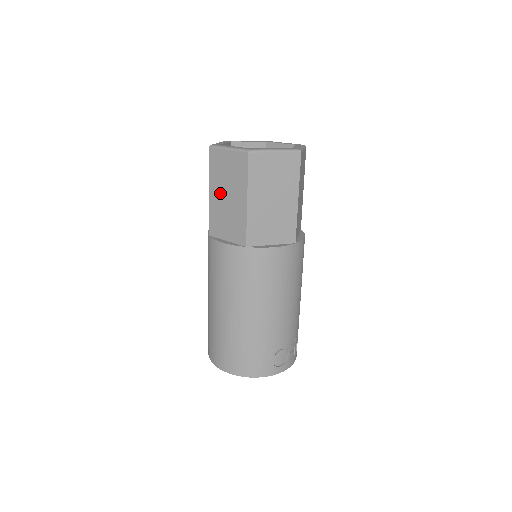
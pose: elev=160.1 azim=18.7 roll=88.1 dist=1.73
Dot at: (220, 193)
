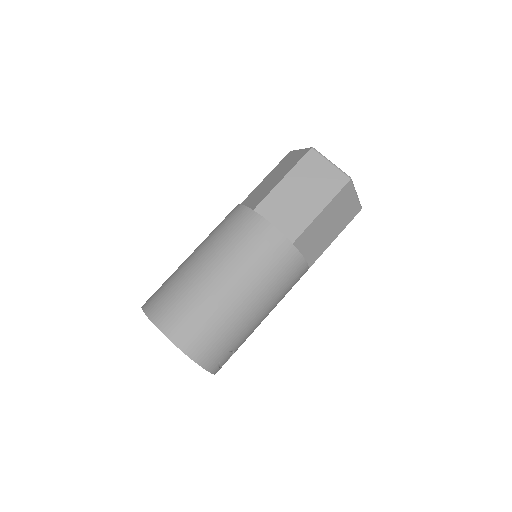
Dot at: (296, 187)
